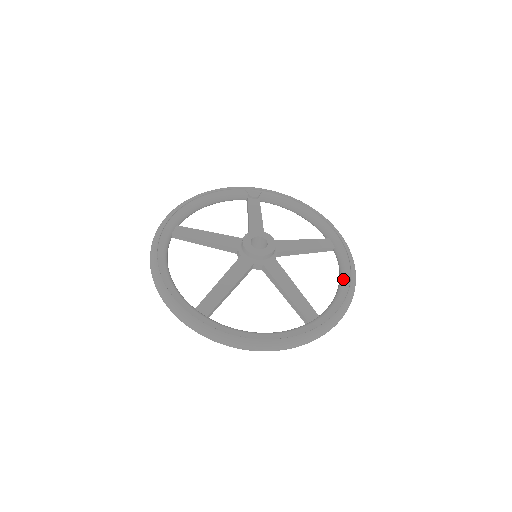
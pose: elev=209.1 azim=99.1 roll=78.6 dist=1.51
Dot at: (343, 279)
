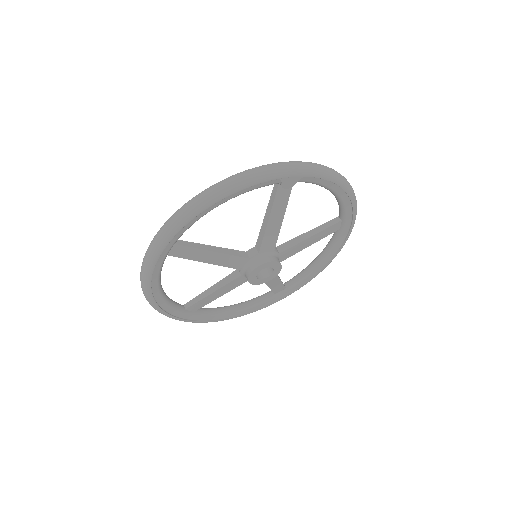
Dot at: (325, 259)
